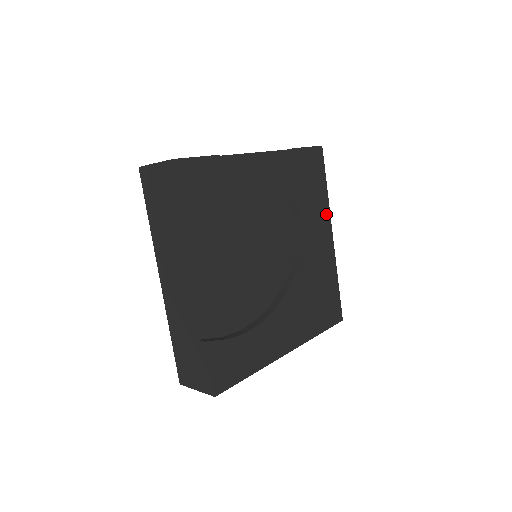
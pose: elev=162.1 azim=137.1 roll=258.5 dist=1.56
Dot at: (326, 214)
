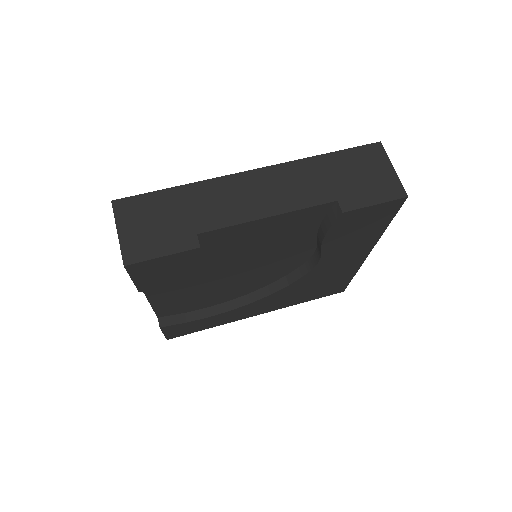
Dot at: (369, 244)
